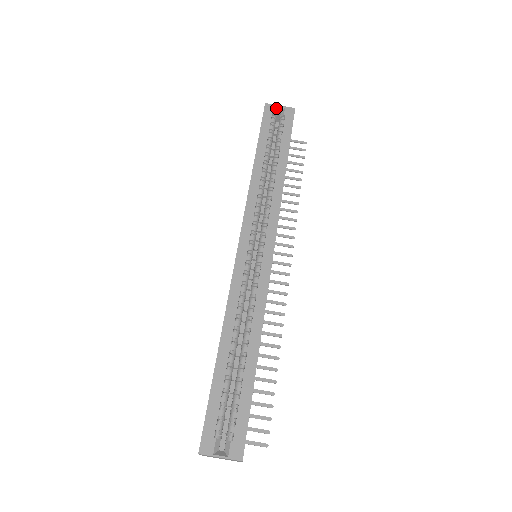
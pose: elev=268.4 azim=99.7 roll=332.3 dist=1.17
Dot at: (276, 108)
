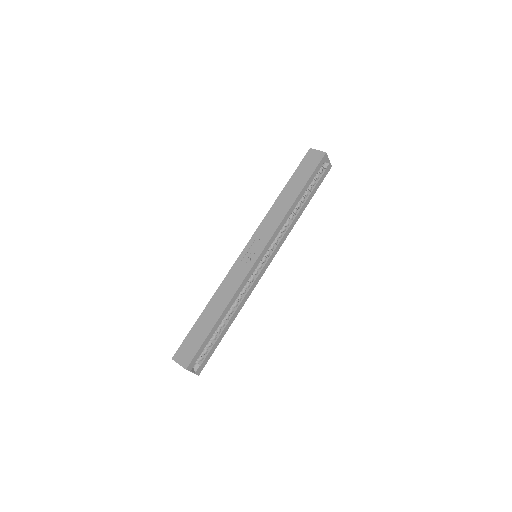
Dot at: (327, 159)
